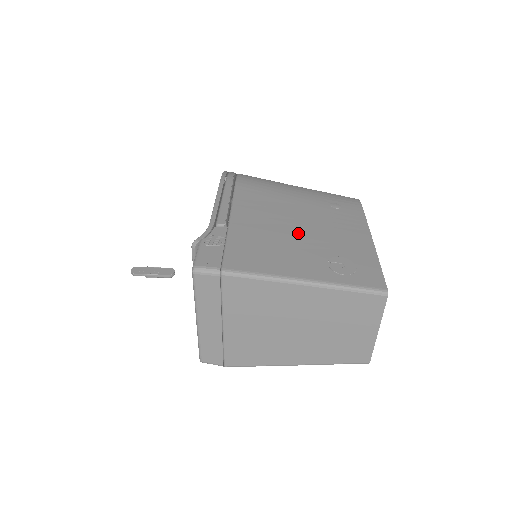
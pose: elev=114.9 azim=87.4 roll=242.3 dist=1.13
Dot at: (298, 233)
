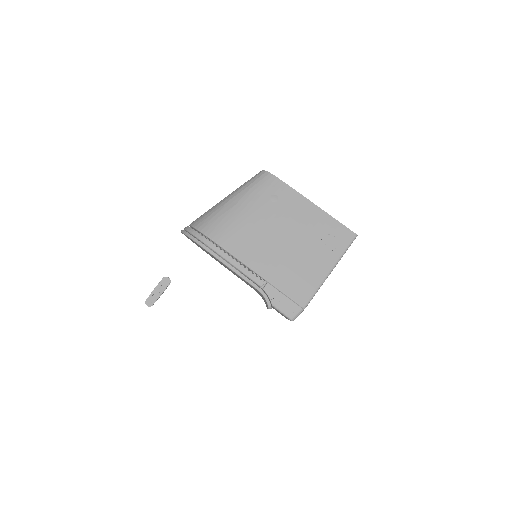
Dot at: (292, 245)
